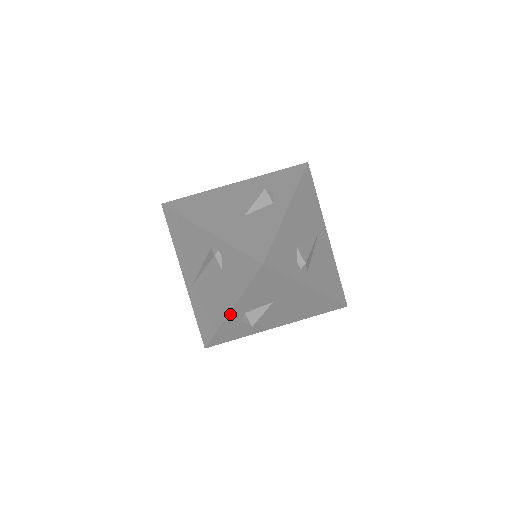
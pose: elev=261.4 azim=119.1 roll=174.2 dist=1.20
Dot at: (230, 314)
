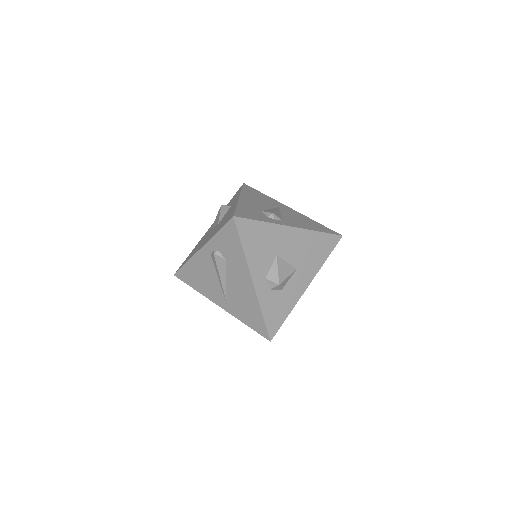
Dot at: (255, 285)
